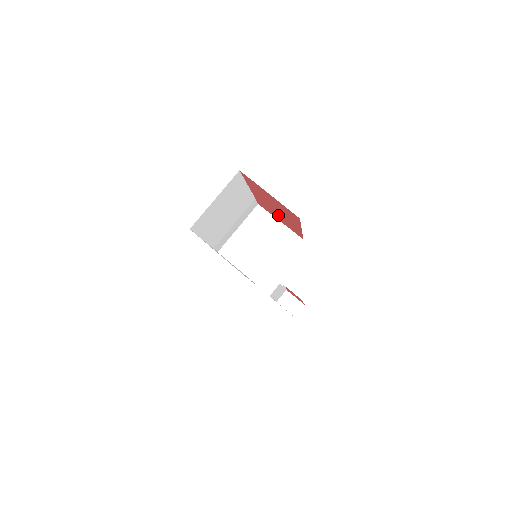
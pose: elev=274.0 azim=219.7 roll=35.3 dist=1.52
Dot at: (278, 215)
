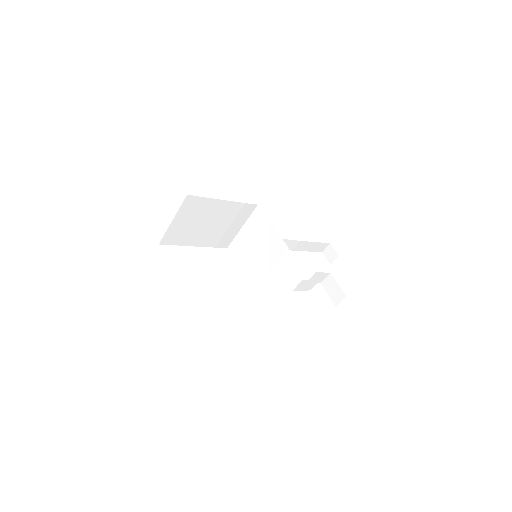
Dot at: occluded
